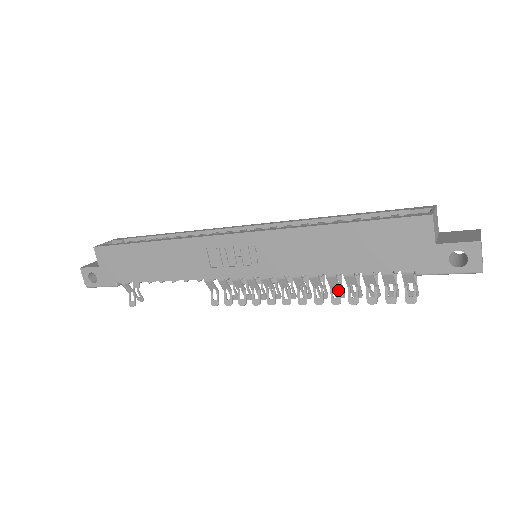
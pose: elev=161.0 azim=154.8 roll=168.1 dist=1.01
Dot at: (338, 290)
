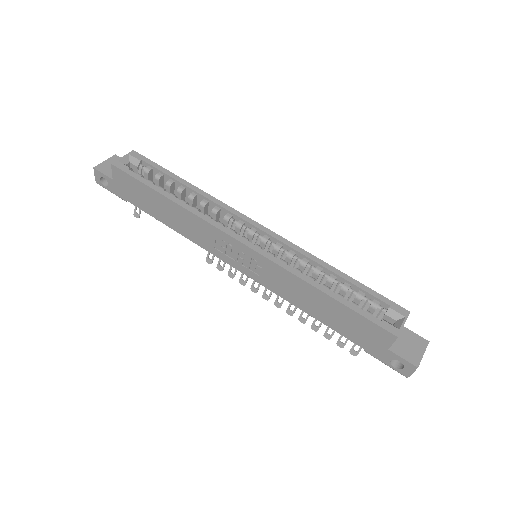
Dot at: (307, 315)
